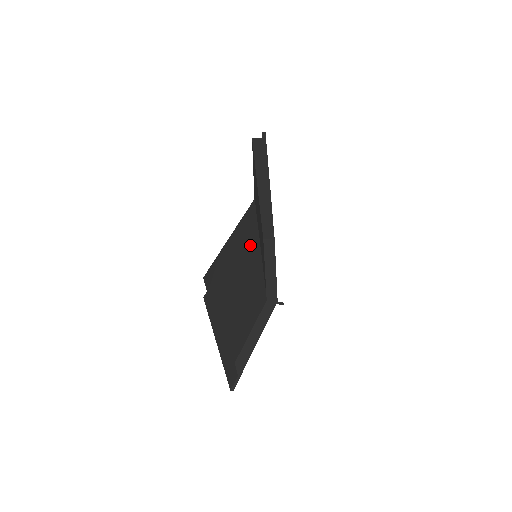
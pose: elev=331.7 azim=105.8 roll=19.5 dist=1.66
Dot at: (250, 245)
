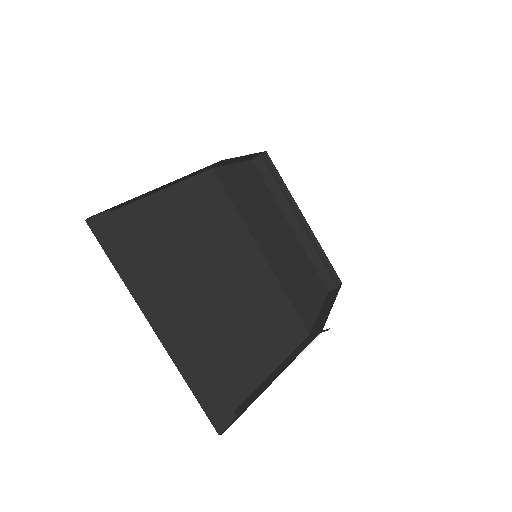
Dot at: (223, 225)
